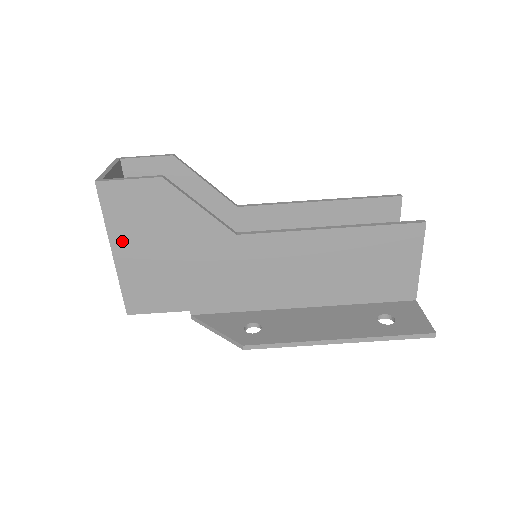
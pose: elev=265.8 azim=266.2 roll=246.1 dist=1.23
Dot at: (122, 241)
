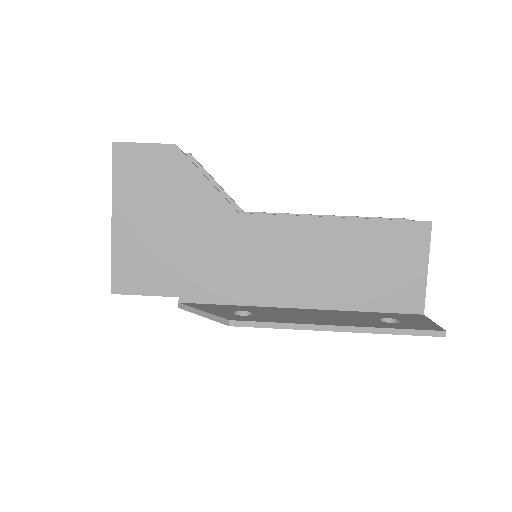
Dot at: (124, 207)
